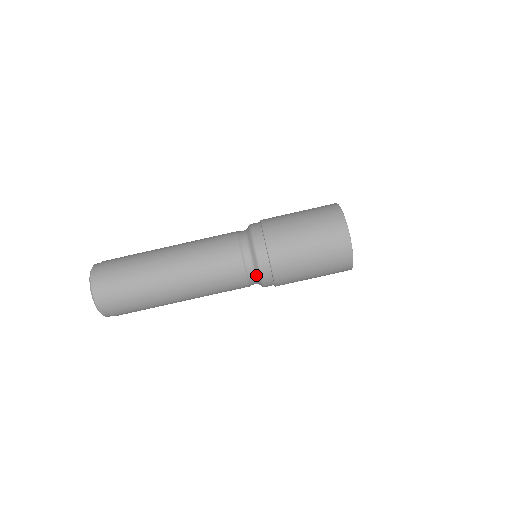
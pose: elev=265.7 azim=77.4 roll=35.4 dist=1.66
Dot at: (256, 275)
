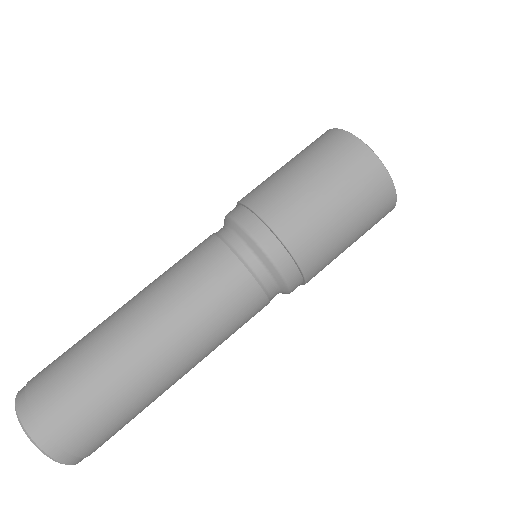
Dot at: (248, 246)
